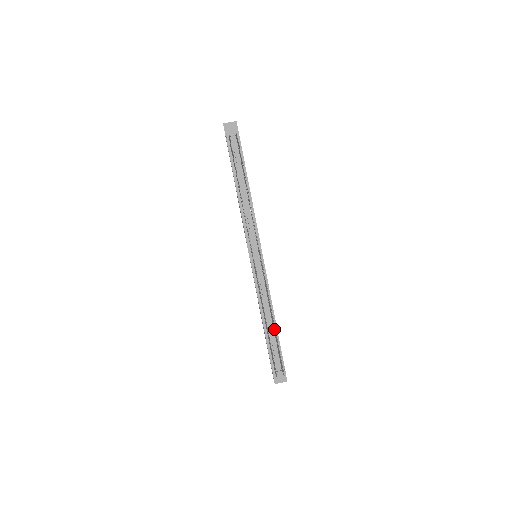
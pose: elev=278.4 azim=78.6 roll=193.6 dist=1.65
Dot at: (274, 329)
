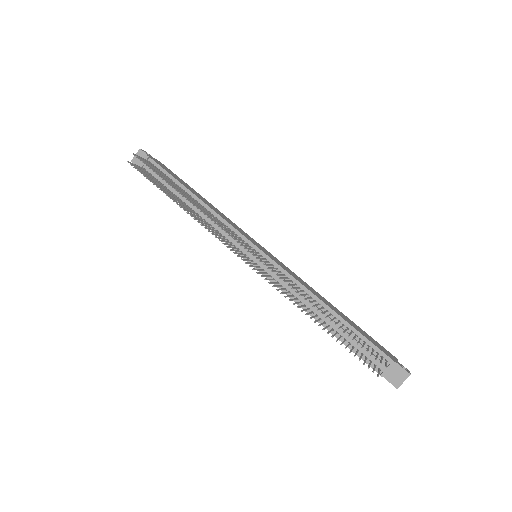
Dot at: occluded
